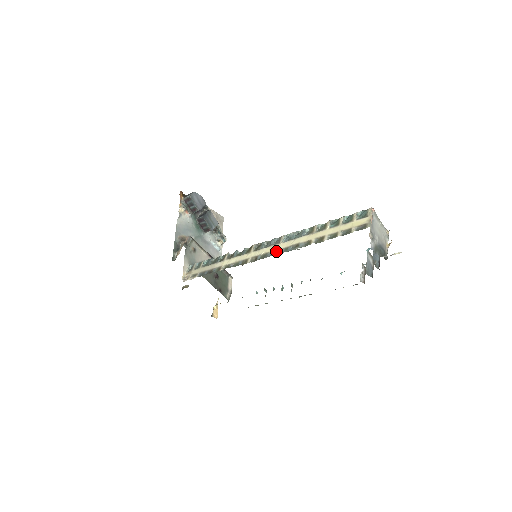
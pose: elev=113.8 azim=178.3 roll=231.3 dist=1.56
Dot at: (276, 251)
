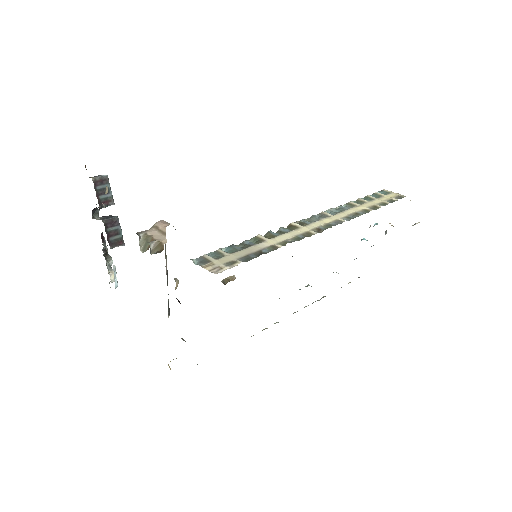
Dot at: (339, 220)
